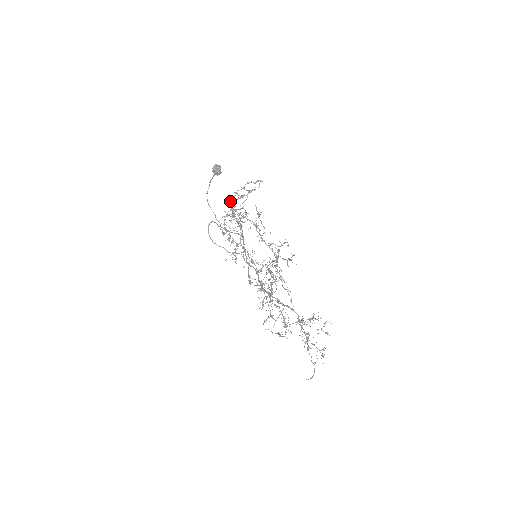
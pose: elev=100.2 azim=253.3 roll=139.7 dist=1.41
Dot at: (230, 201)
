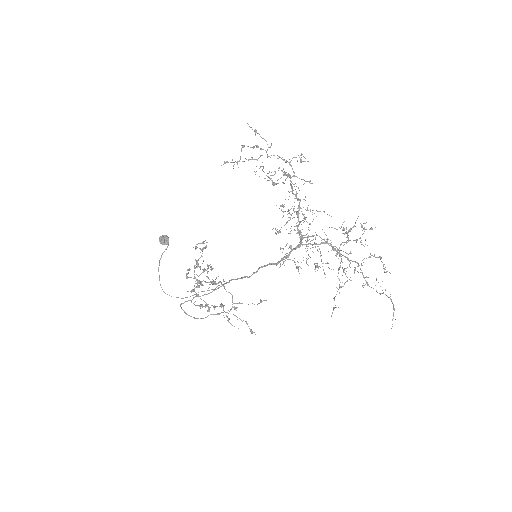
Dot at: (187, 277)
